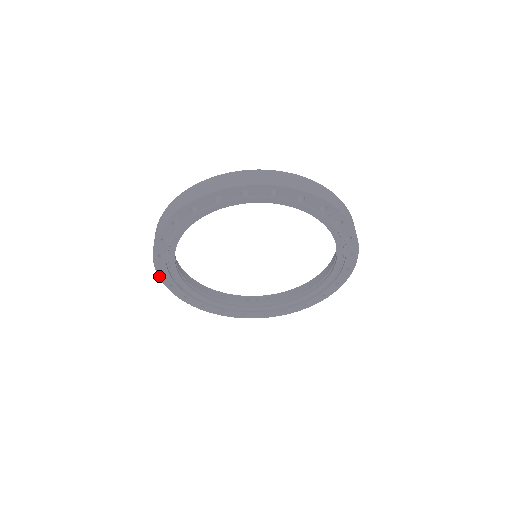
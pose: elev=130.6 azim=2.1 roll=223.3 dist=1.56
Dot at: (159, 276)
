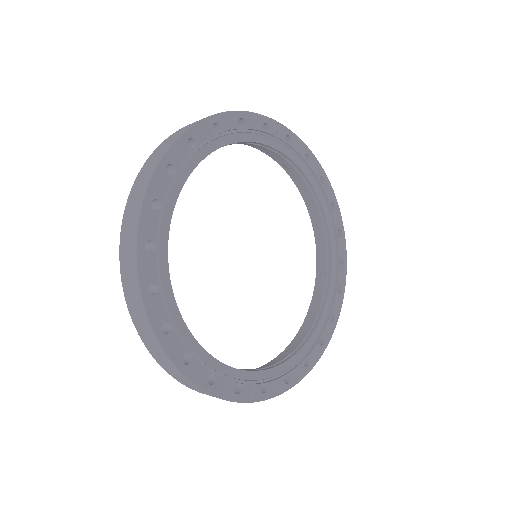
Dot at: (185, 376)
